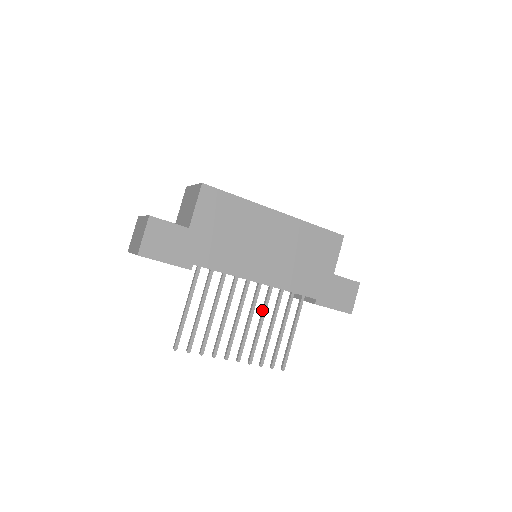
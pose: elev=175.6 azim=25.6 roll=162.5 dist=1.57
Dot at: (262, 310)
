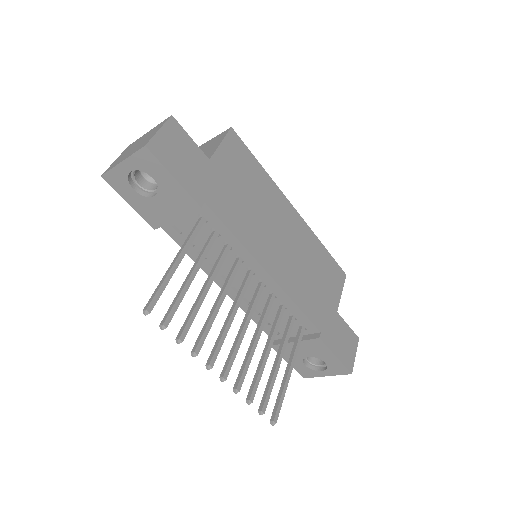
Dot at: (260, 320)
